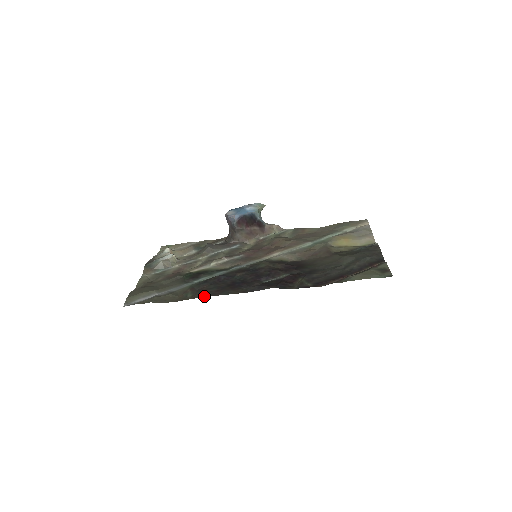
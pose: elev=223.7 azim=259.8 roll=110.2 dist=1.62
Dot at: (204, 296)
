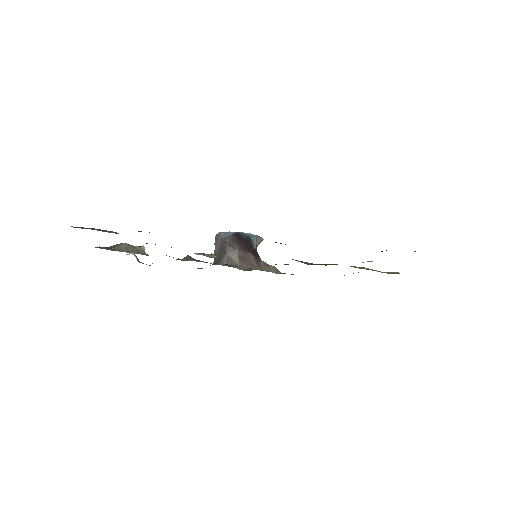
Dot at: occluded
